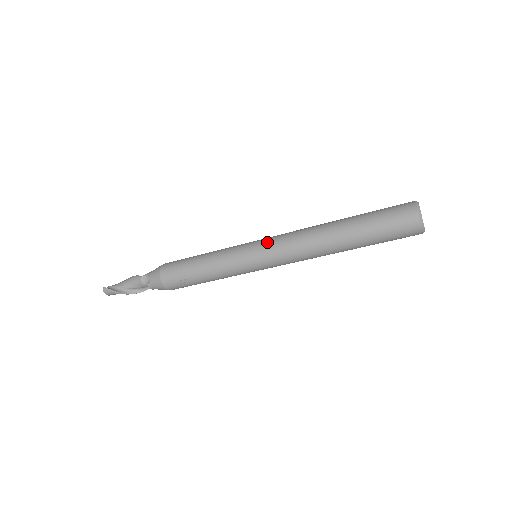
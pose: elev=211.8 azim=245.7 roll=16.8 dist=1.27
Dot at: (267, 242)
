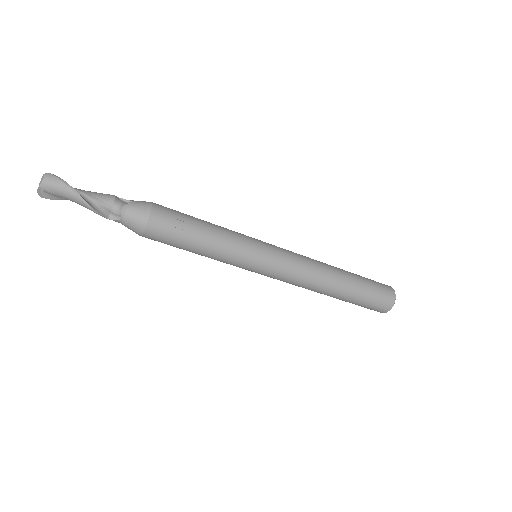
Dot at: occluded
